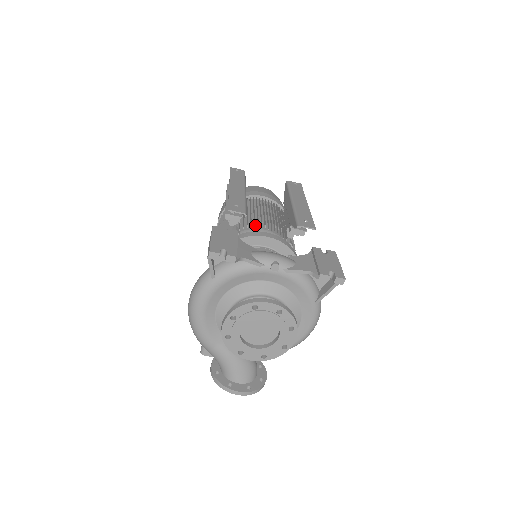
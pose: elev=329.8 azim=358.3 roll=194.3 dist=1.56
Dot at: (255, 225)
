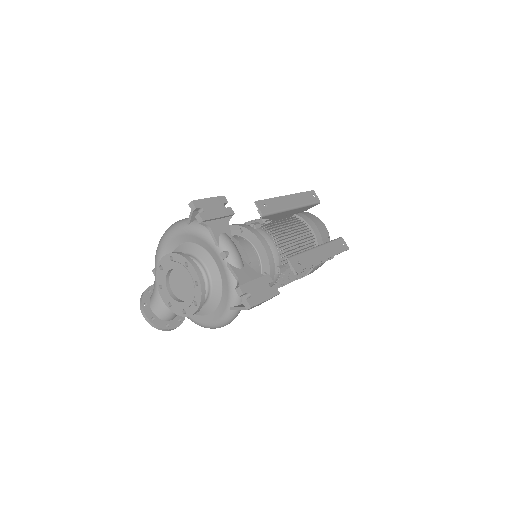
Dot at: (273, 234)
